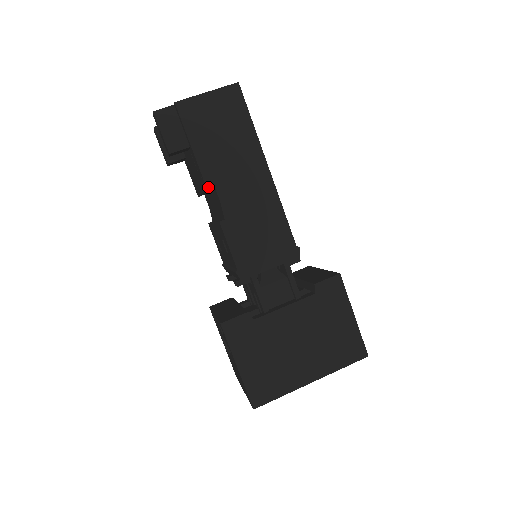
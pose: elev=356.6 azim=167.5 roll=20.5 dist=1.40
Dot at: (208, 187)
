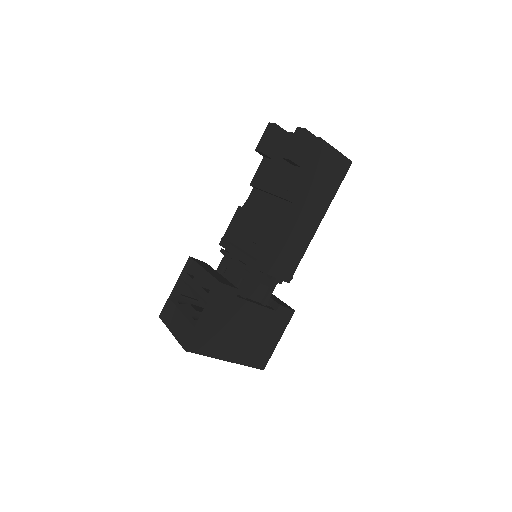
Dot at: (290, 199)
